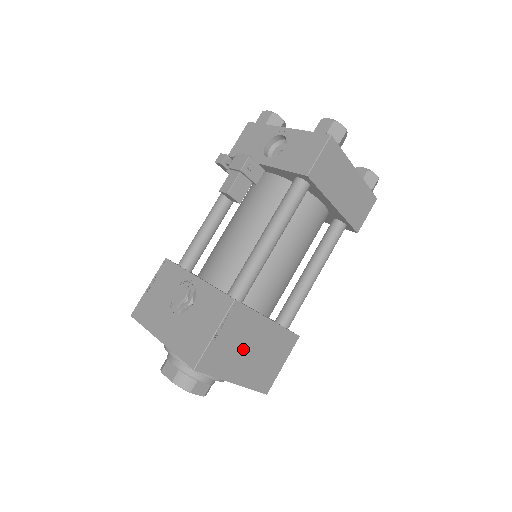
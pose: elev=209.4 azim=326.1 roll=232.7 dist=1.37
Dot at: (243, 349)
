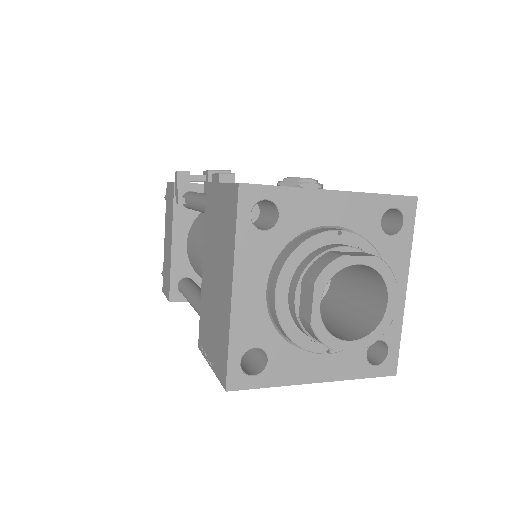
Dot at: occluded
